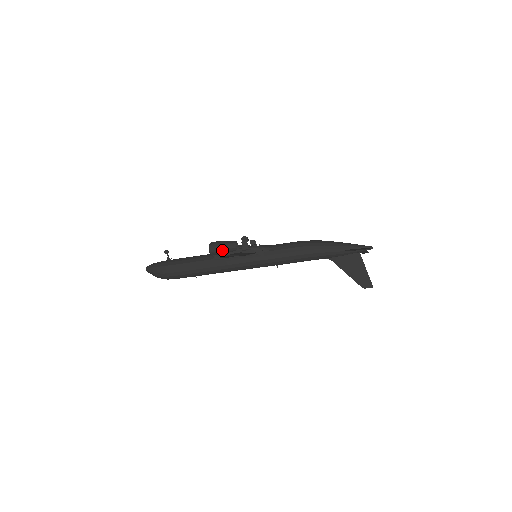
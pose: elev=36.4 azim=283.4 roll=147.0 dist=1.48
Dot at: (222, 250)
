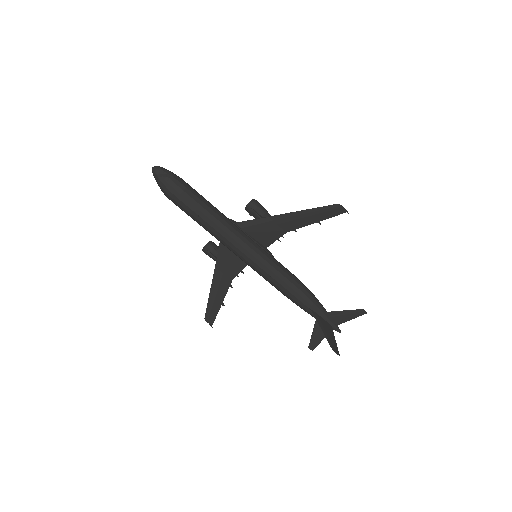
Dot at: (264, 210)
